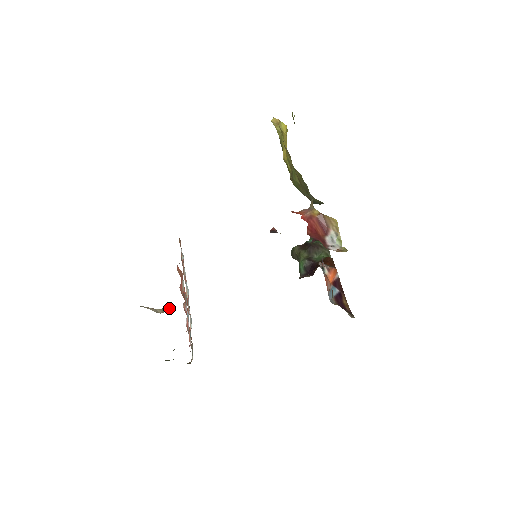
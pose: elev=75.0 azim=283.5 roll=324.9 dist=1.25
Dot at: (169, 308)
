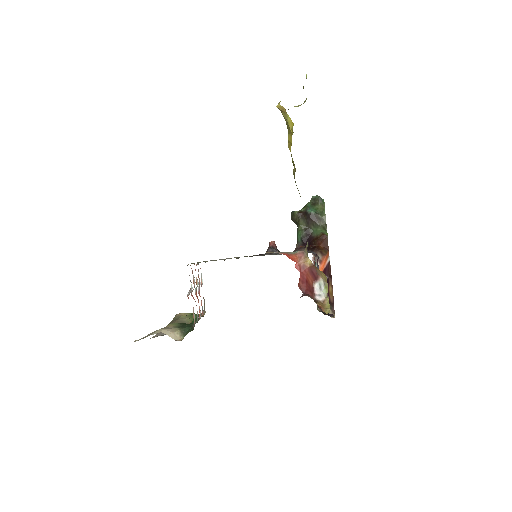
Dot at: (185, 331)
